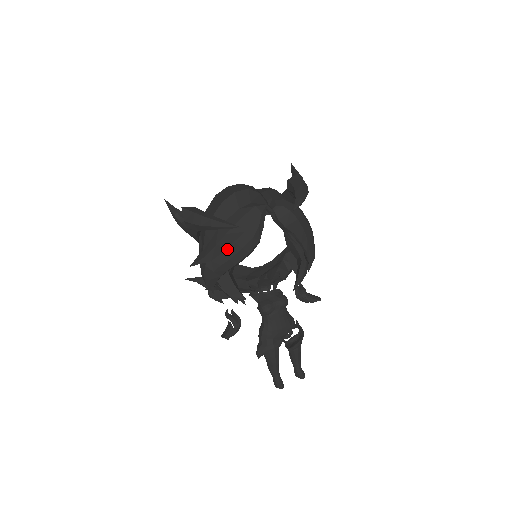
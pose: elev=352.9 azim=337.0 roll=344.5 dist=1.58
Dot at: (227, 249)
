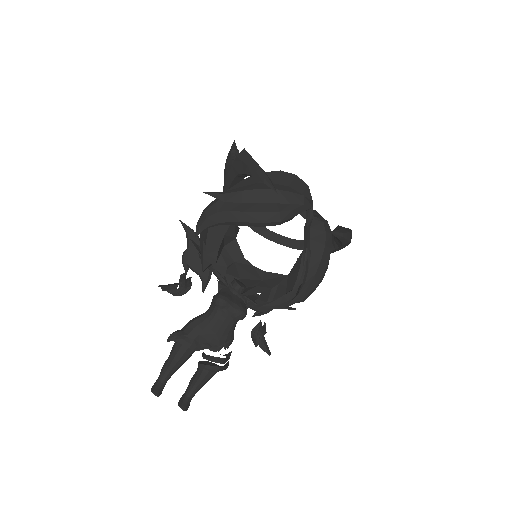
Dot at: (248, 203)
